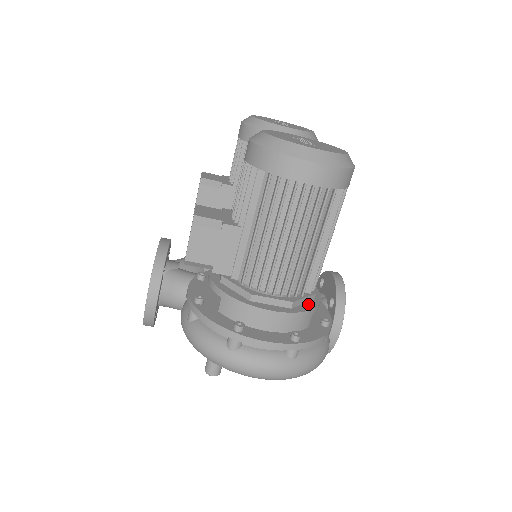
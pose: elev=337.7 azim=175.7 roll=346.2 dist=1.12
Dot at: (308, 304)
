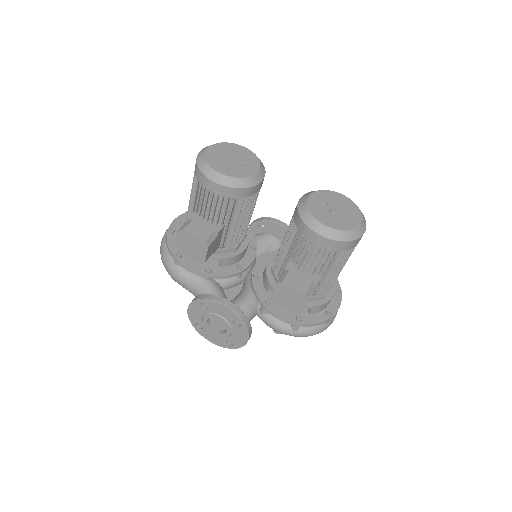
Dot at: occluded
